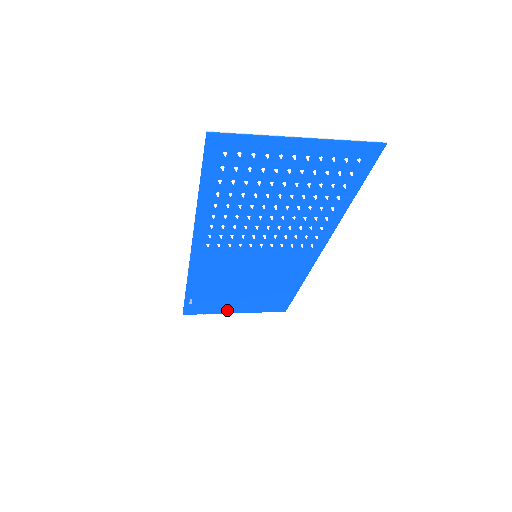
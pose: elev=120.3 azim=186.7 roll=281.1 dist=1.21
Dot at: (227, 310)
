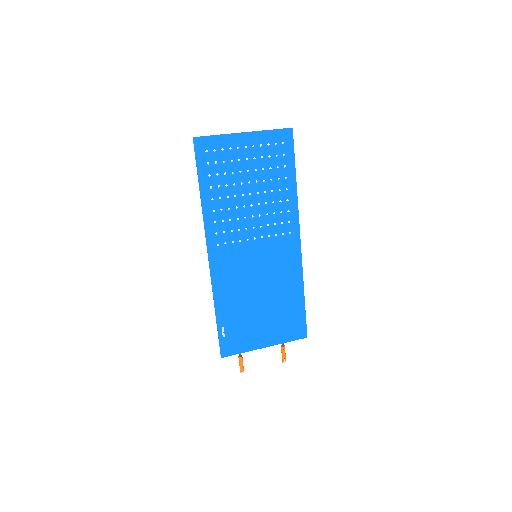
Dot at: (257, 343)
